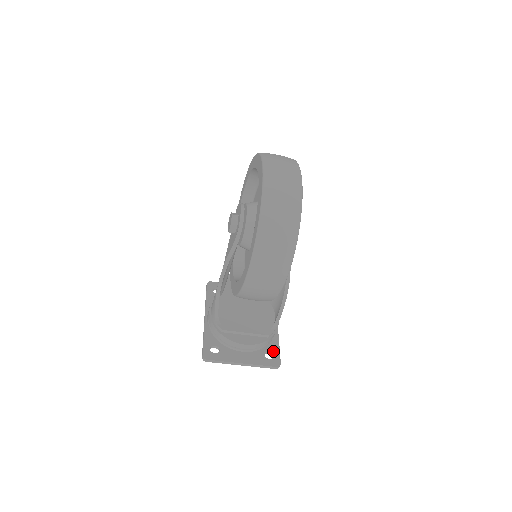
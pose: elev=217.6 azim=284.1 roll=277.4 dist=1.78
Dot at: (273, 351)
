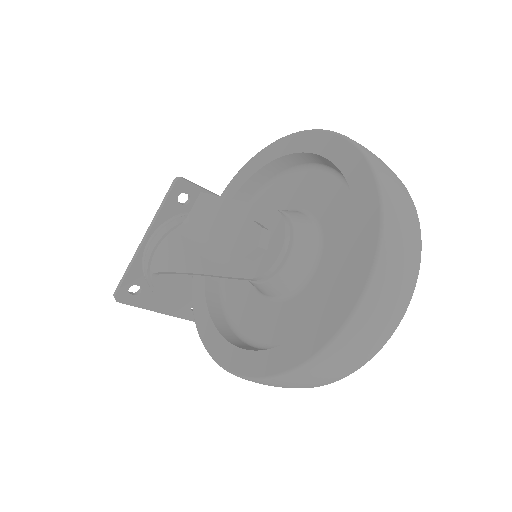
Dot at: occluded
